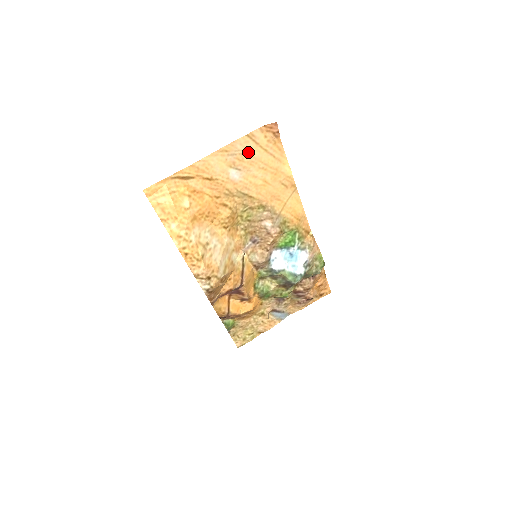
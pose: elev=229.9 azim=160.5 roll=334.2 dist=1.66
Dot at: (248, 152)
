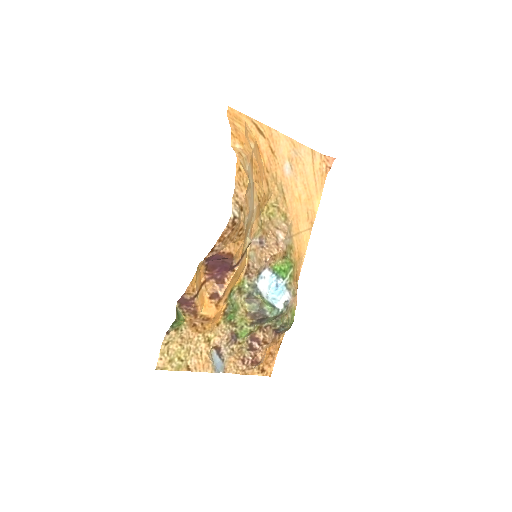
Dot at: (304, 162)
